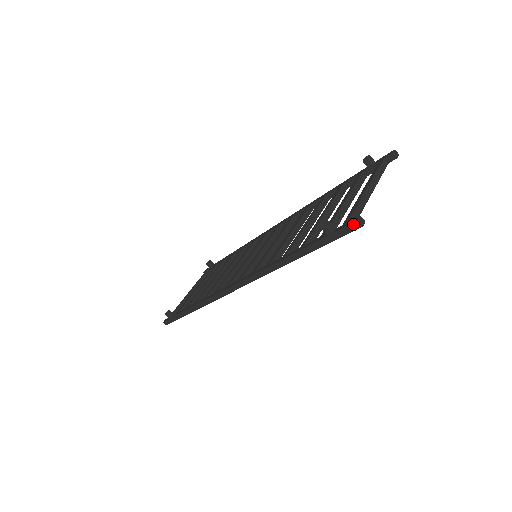
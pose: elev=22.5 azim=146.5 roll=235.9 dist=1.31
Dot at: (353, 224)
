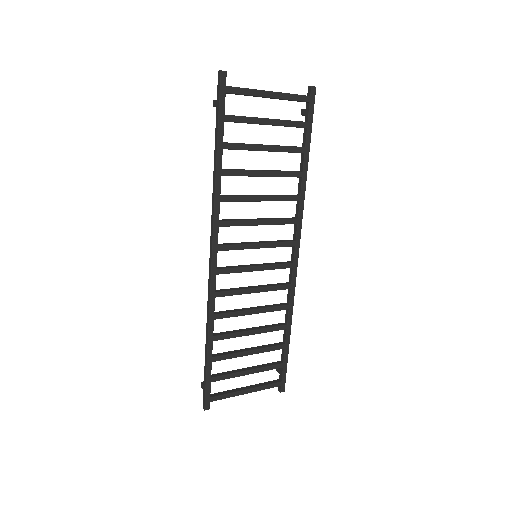
Dot at: (218, 77)
